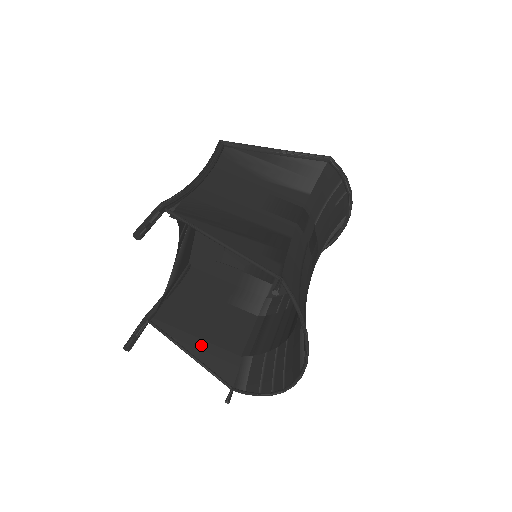
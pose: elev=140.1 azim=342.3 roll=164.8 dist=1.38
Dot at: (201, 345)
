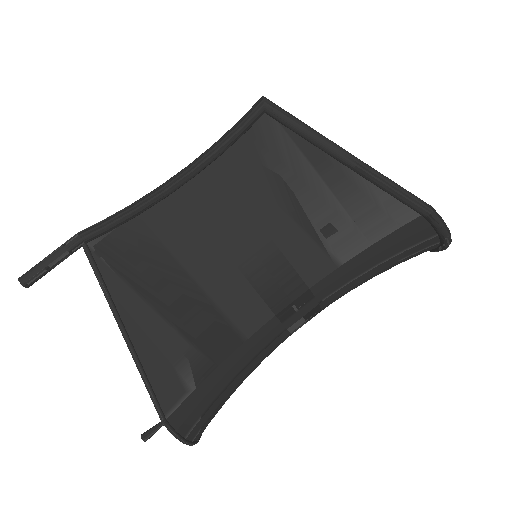
Dot at: occluded
